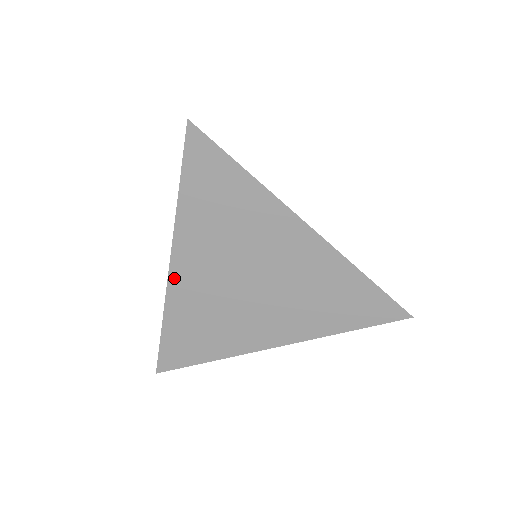
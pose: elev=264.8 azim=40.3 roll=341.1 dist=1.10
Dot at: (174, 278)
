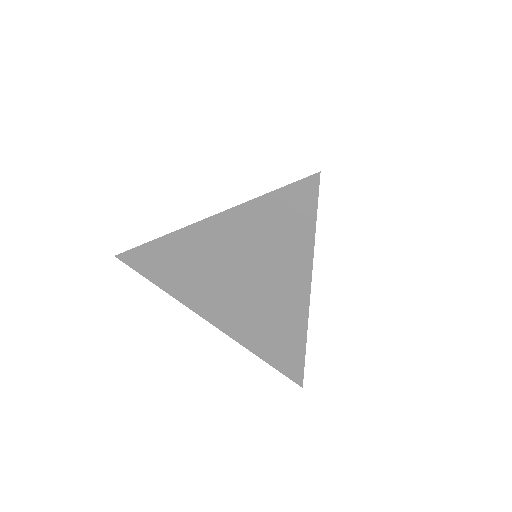
Dot at: (195, 229)
